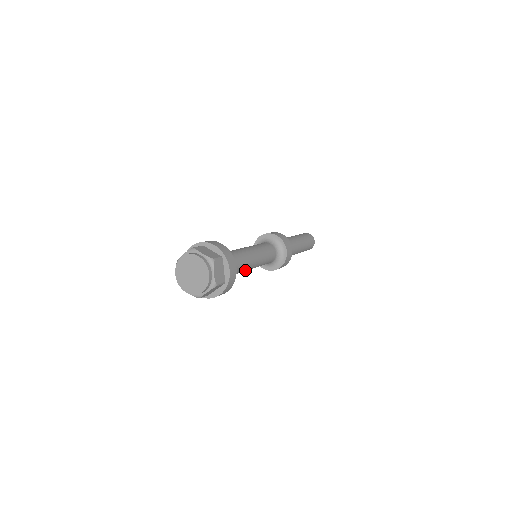
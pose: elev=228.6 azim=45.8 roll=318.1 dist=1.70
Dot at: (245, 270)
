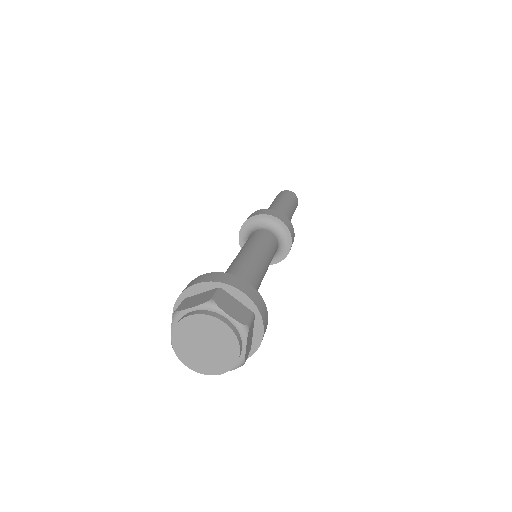
Dot at: occluded
